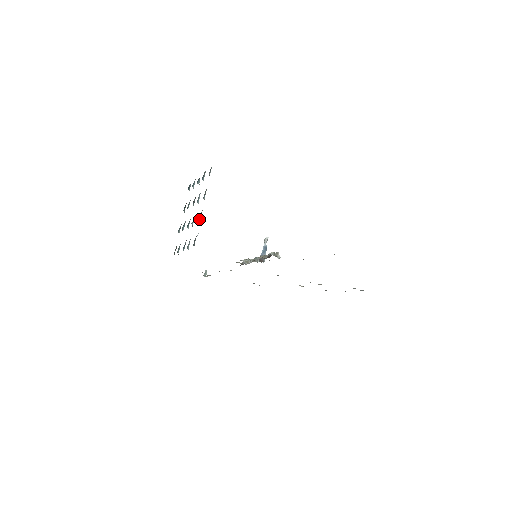
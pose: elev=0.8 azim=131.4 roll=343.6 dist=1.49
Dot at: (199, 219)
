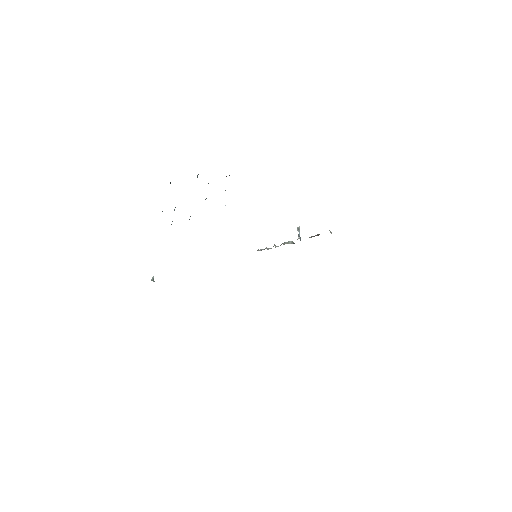
Dot at: occluded
